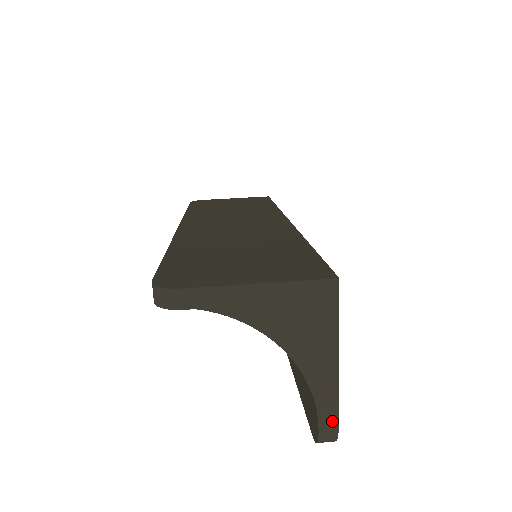
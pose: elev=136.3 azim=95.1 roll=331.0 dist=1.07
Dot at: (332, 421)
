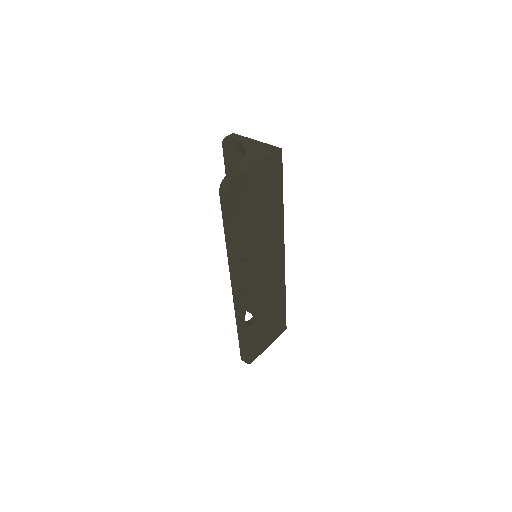
Dot at: (236, 175)
